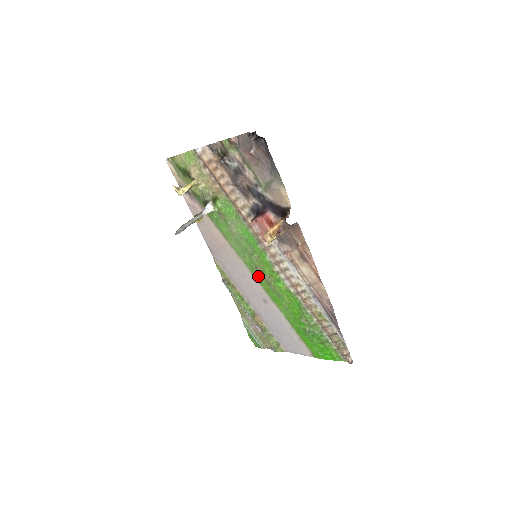
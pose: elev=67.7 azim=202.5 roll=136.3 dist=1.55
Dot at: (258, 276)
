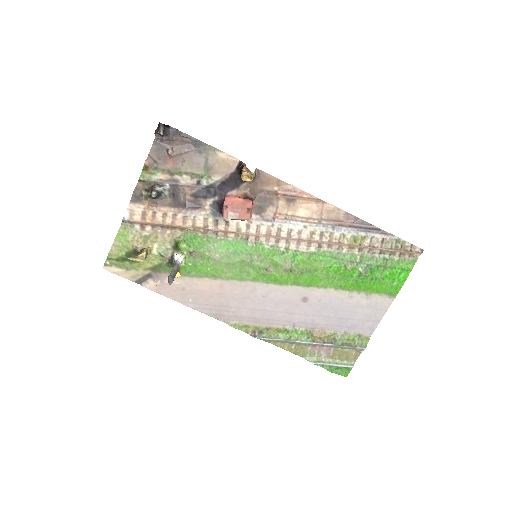
Dot at: (276, 277)
